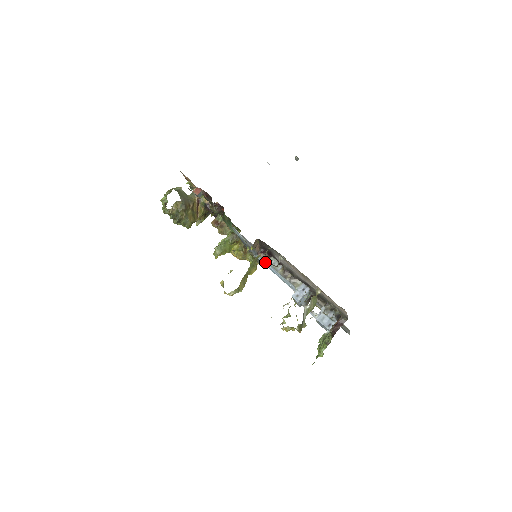
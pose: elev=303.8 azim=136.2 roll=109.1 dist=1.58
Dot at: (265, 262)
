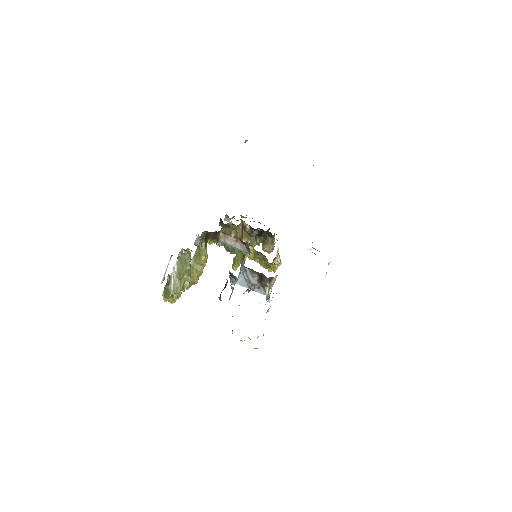
Dot at: occluded
